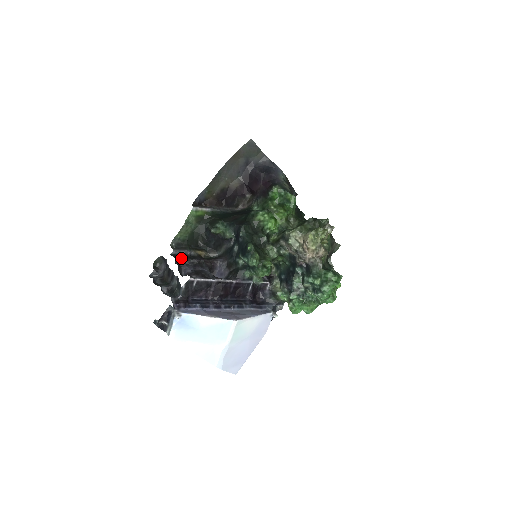
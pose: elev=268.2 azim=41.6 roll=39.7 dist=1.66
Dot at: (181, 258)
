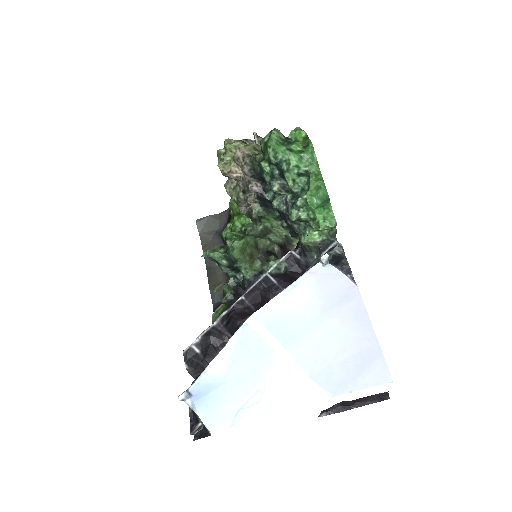
Dot at: occluded
